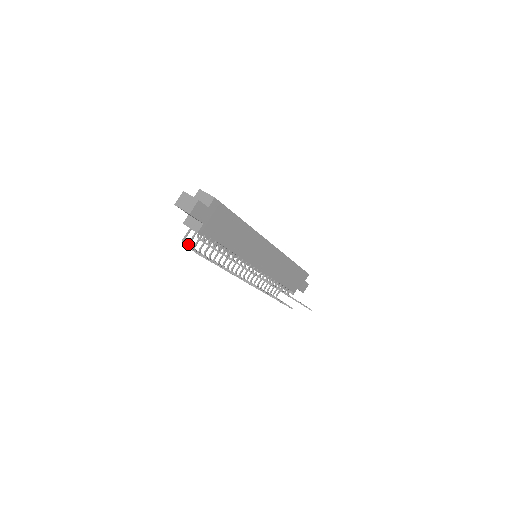
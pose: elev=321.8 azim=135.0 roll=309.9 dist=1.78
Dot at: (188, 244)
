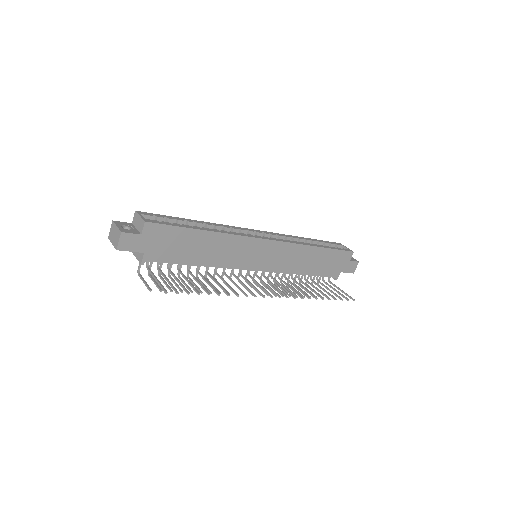
Dot at: (148, 271)
